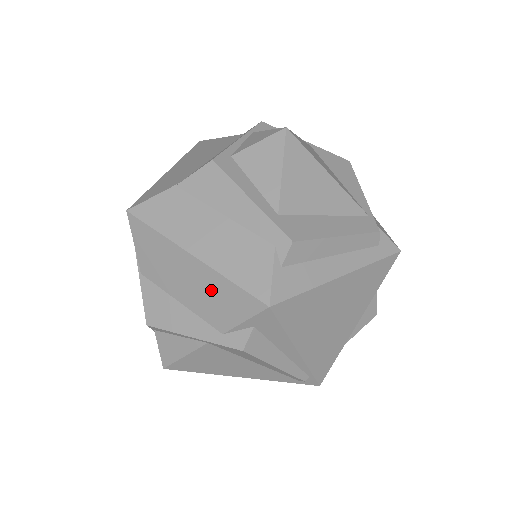
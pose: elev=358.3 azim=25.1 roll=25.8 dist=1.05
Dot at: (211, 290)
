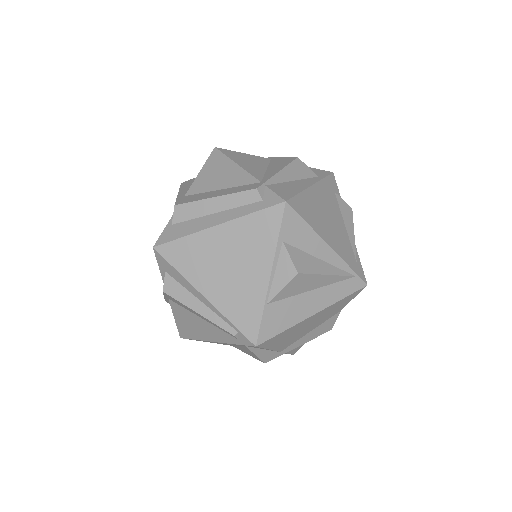
Dot at: occluded
